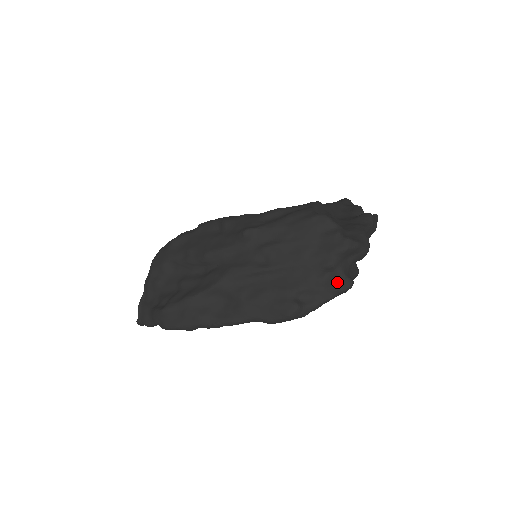
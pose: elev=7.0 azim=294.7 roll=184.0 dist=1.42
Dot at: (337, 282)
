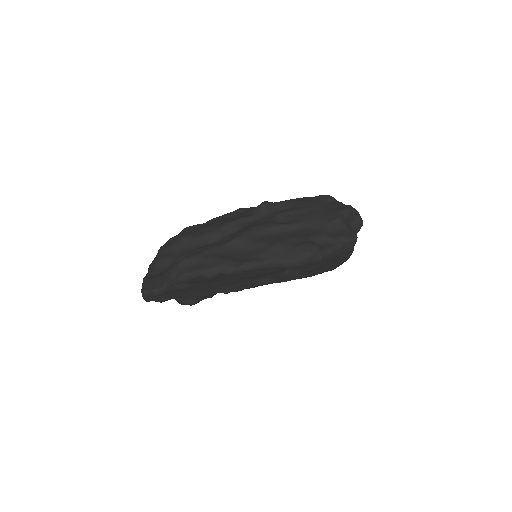
Dot at: (346, 233)
